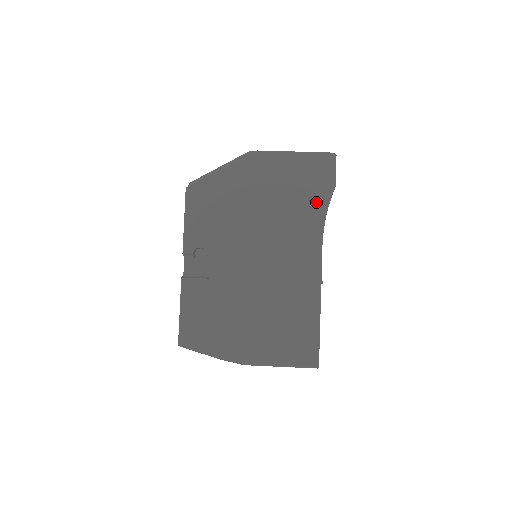
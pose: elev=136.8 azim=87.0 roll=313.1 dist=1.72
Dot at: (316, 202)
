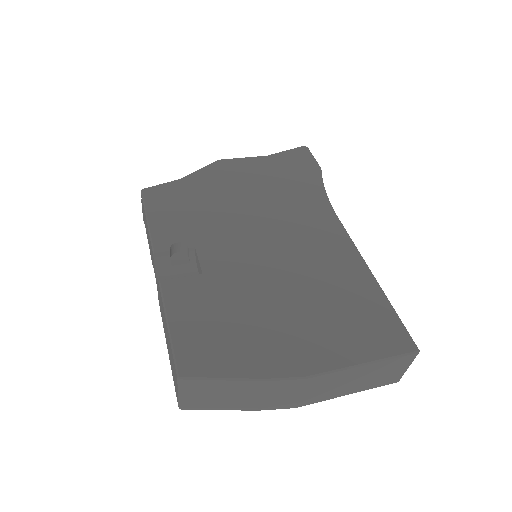
Dot at: (308, 181)
